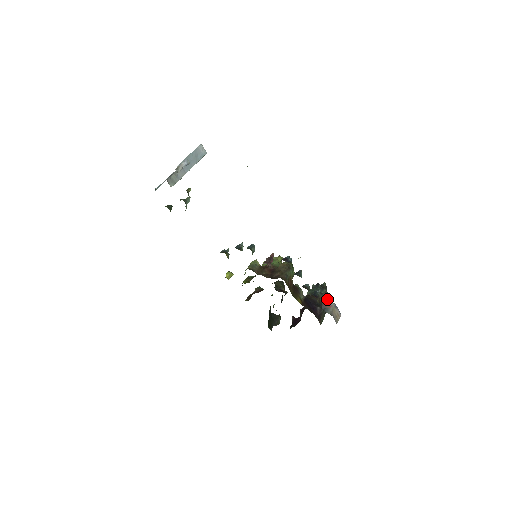
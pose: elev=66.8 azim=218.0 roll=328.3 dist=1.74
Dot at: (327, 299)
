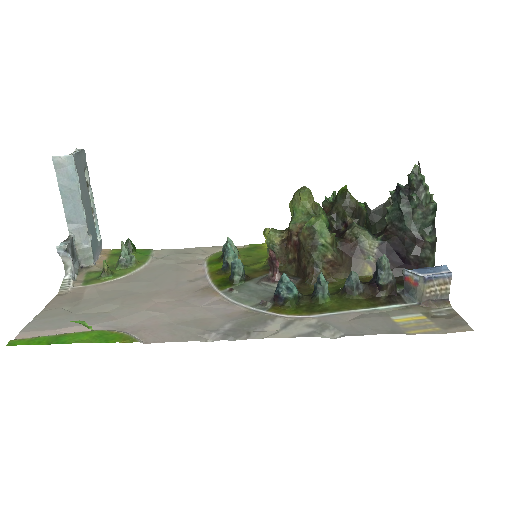
Dot at: (427, 214)
